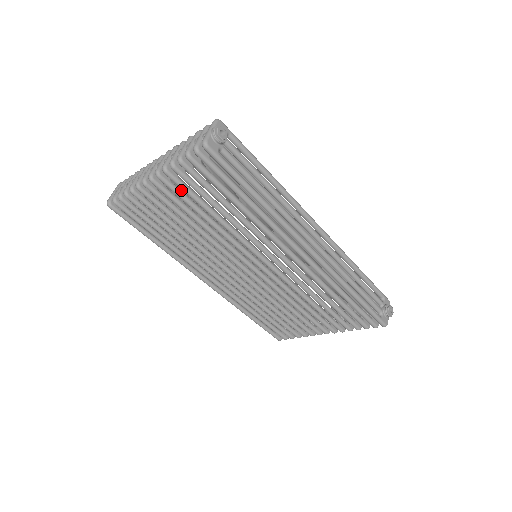
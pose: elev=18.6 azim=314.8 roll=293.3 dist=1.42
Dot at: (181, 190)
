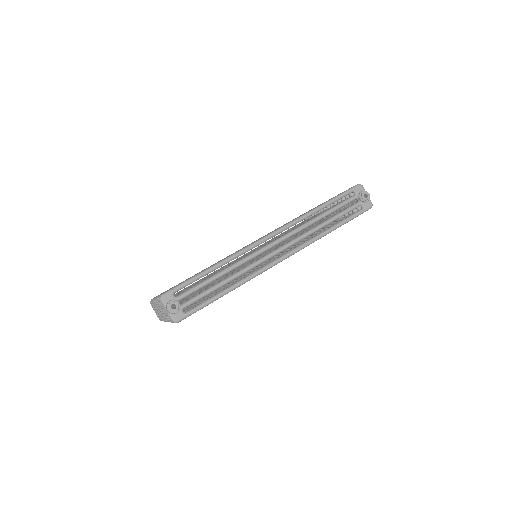
Dot at: occluded
